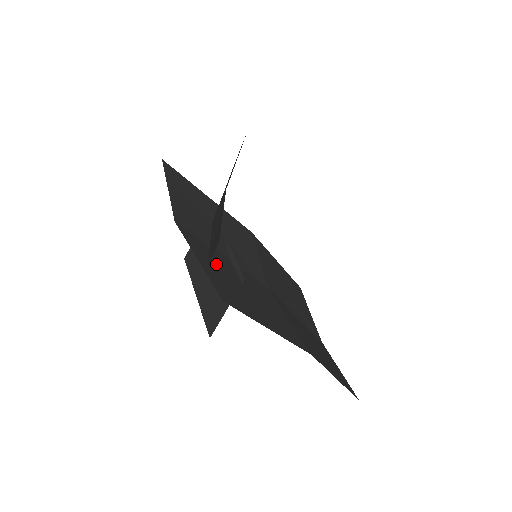
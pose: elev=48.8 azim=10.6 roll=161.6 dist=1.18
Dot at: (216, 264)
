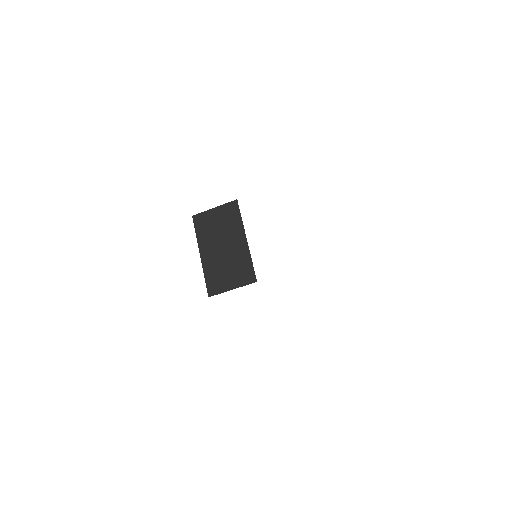
Dot at: occluded
